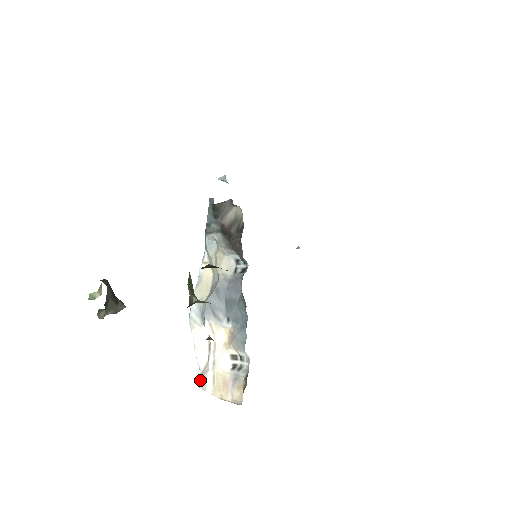
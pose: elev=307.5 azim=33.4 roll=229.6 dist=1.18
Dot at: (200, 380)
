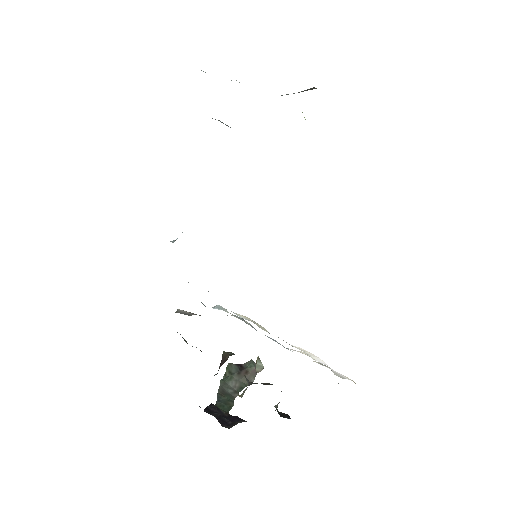
Dot at: occluded
